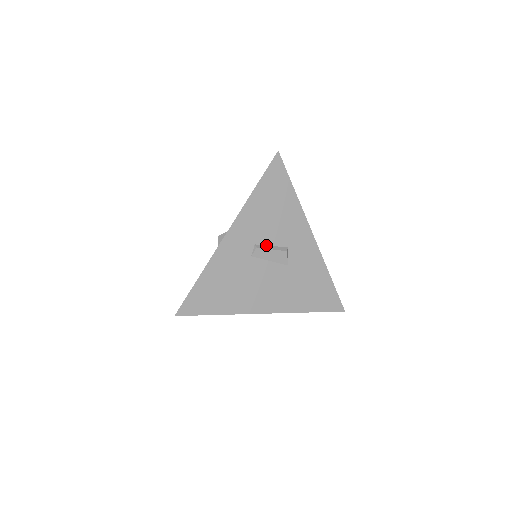
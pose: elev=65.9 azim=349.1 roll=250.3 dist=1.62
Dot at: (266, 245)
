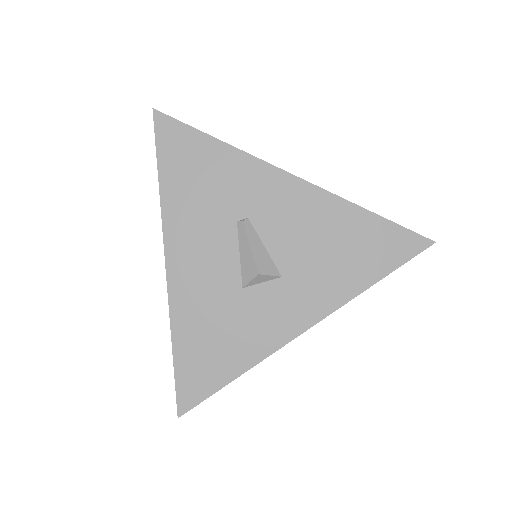
Dot at: occluded
